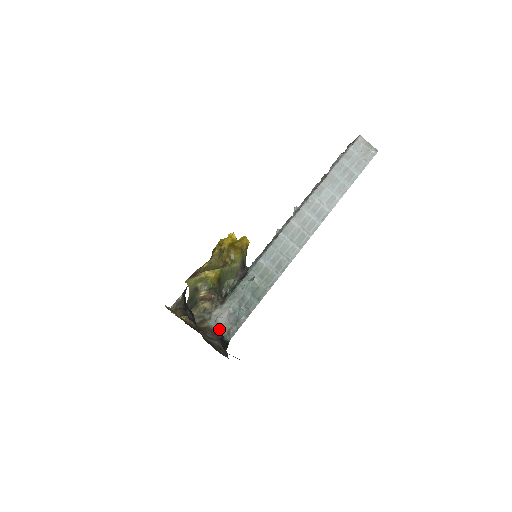
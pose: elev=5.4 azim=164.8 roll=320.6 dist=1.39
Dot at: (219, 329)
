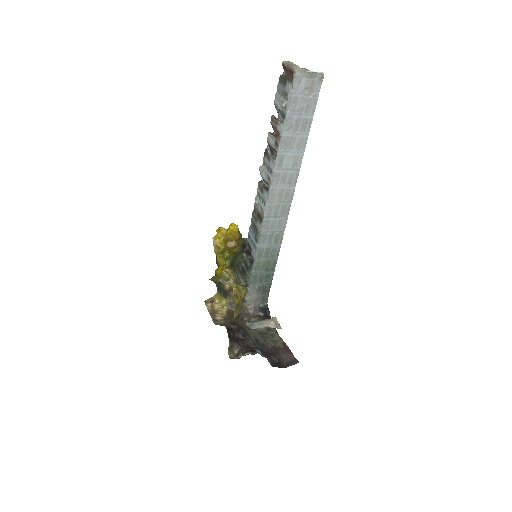
Dot at: (256, 302)
